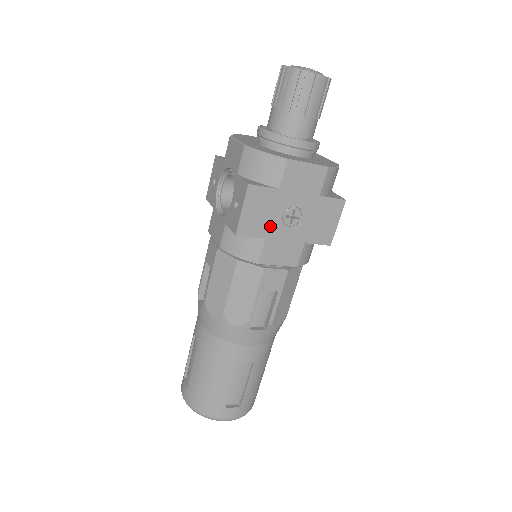
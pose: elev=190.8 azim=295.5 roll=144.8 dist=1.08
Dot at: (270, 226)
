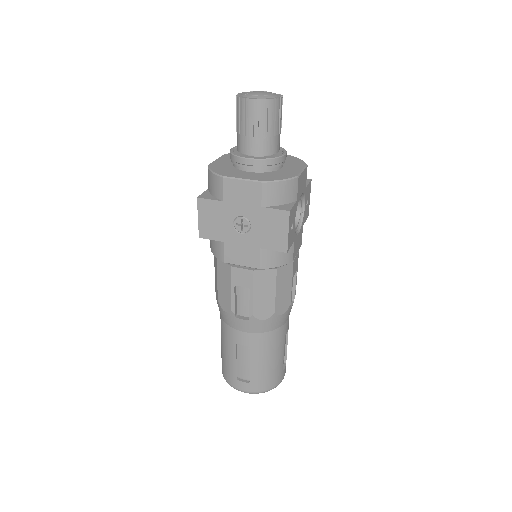
Dot at: (225, 232)
